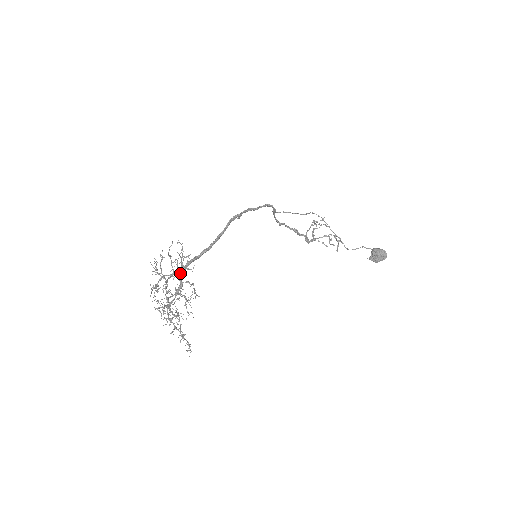
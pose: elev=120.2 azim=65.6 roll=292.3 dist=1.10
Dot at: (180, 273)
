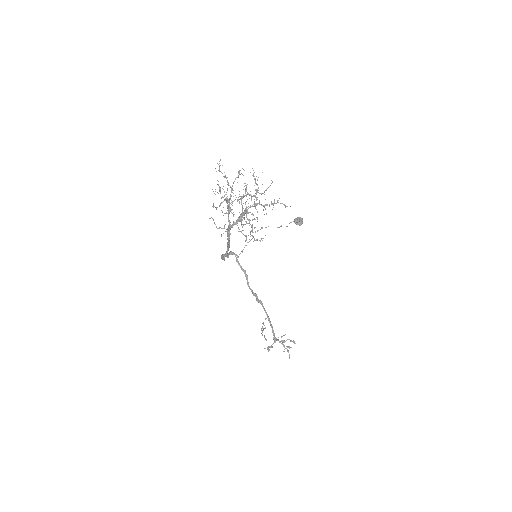
Dot at: (231, 225)
